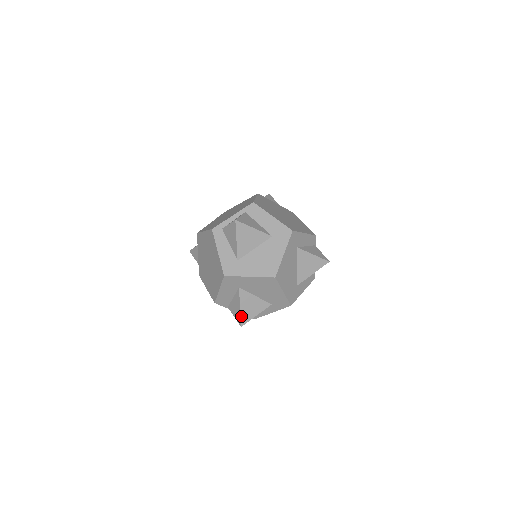
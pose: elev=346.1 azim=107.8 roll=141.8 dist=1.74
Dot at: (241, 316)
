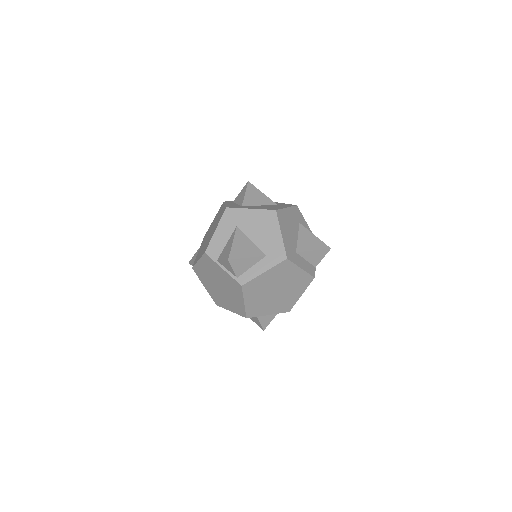
Dot at: (231, 250)
